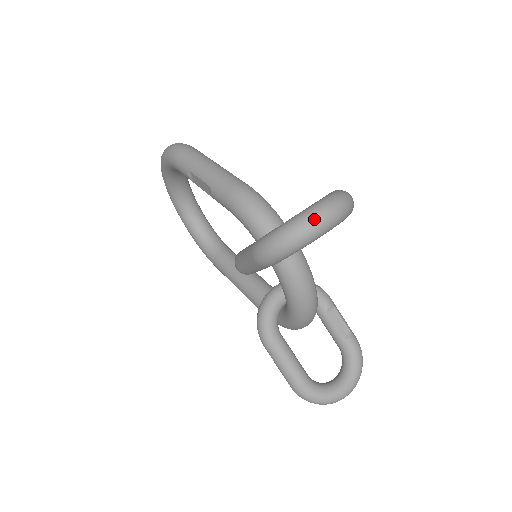
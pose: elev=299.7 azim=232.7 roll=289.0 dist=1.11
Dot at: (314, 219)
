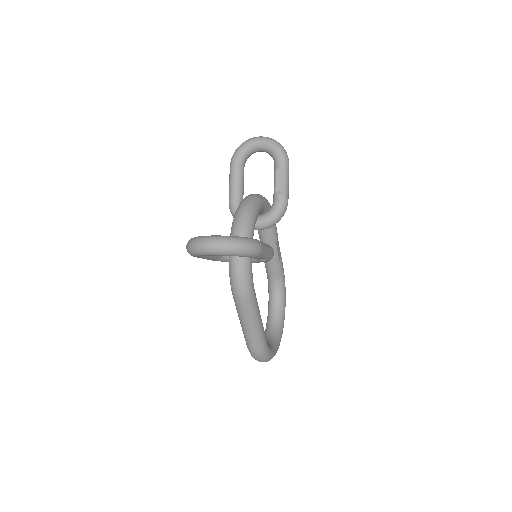
Dot at: occluded
